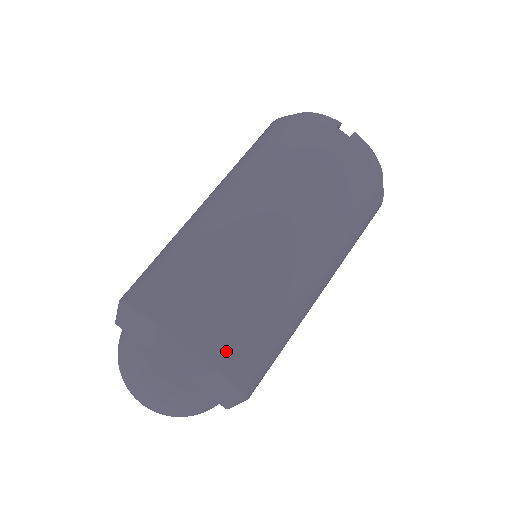
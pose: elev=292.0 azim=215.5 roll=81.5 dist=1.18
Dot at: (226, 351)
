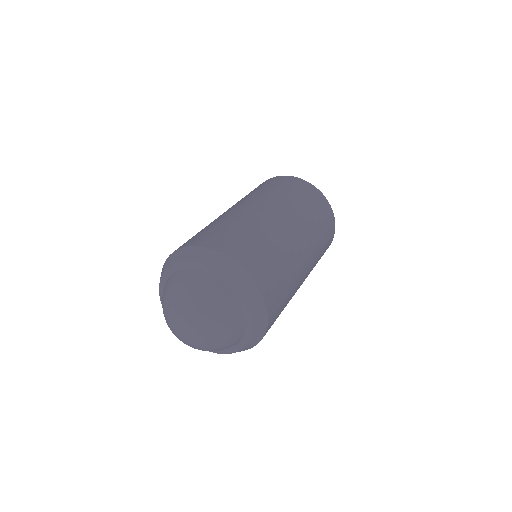
Dot at: (253, 264)
